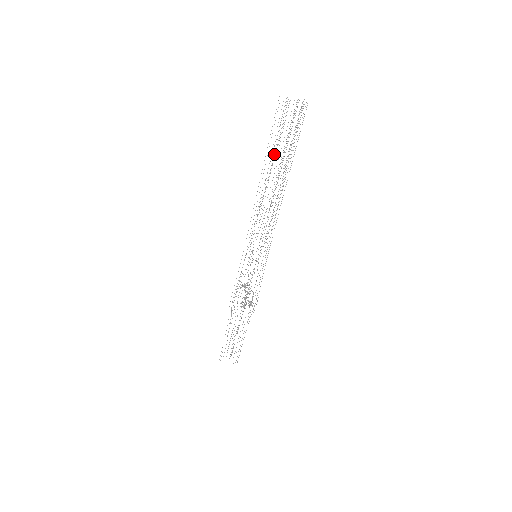
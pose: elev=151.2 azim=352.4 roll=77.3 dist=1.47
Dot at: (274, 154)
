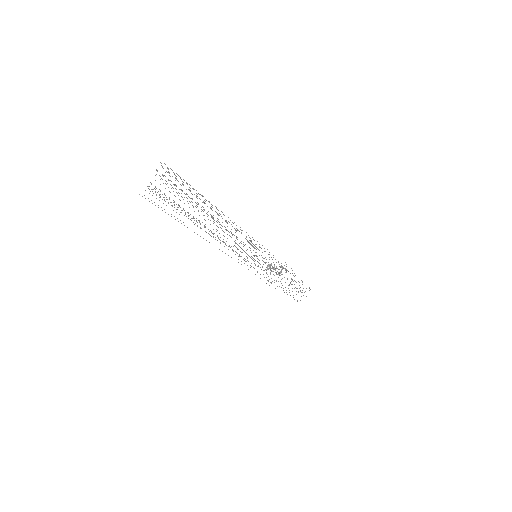
Dot at: occluded
